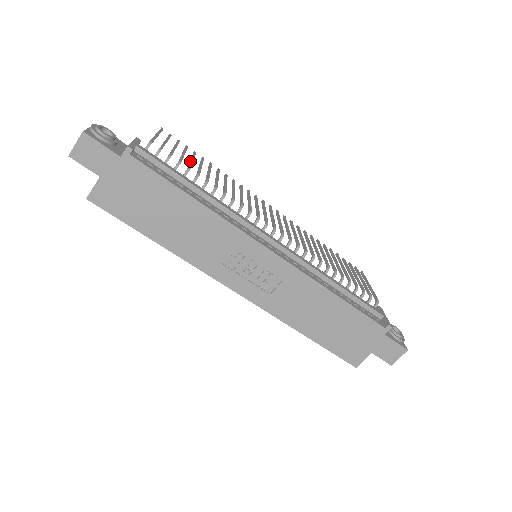
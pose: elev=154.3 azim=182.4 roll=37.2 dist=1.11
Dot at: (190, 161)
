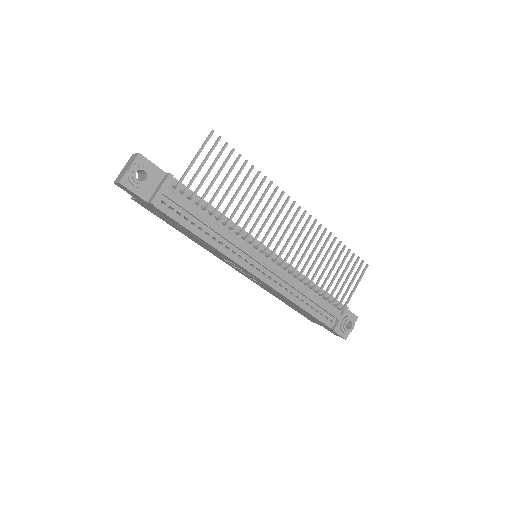
Dot at: (218, 188)
